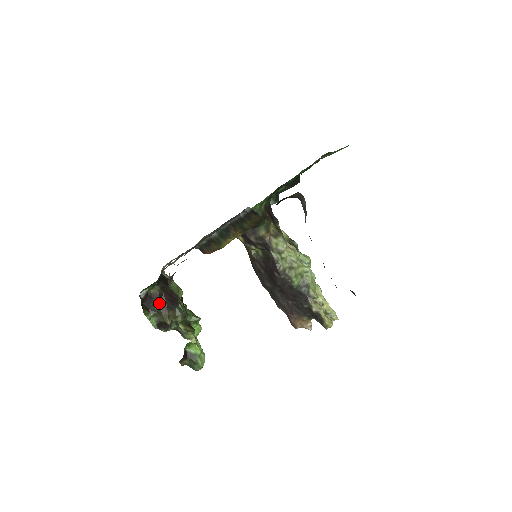
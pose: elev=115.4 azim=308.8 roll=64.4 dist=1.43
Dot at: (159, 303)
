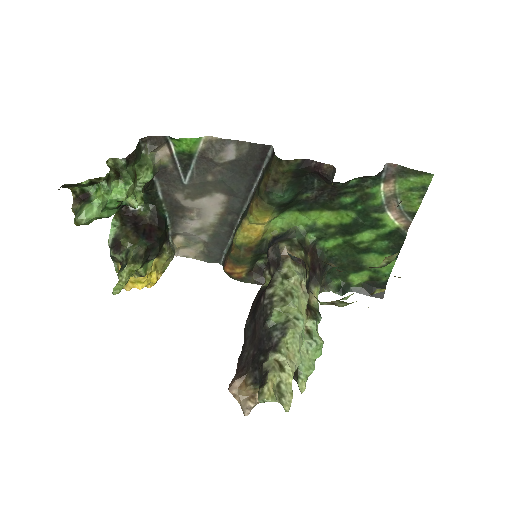
Dot at: (135, 225)
